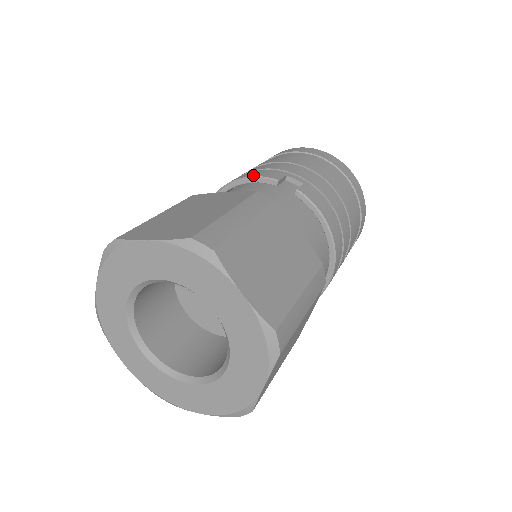
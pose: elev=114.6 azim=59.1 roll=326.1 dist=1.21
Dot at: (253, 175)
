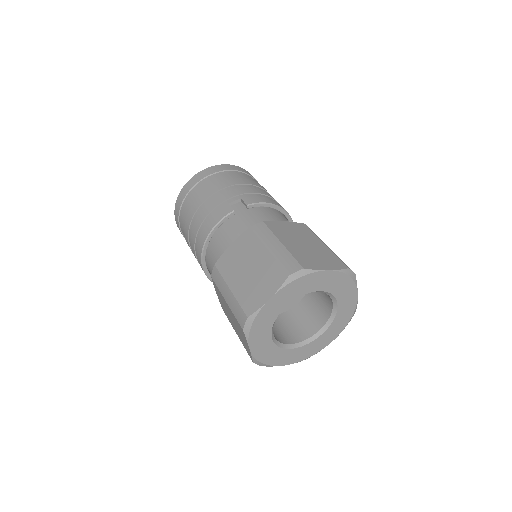
Dot at: (216, 222)
